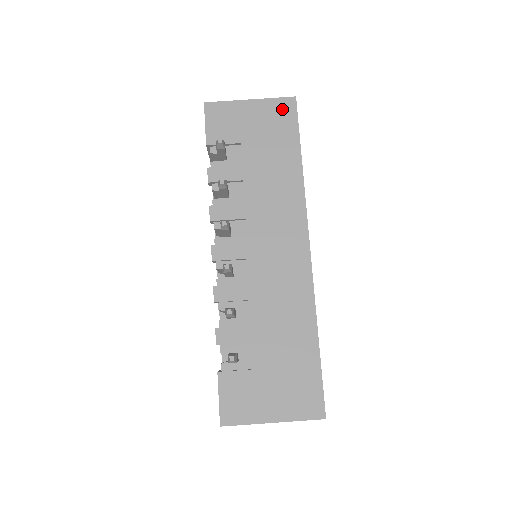
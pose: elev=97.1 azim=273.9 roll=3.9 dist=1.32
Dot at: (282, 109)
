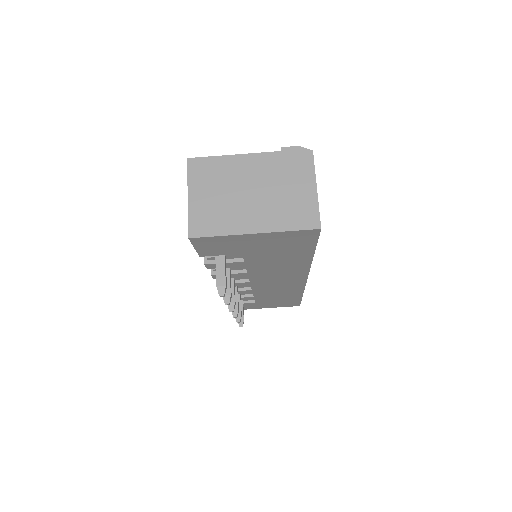
Dot at: (299, 237)
